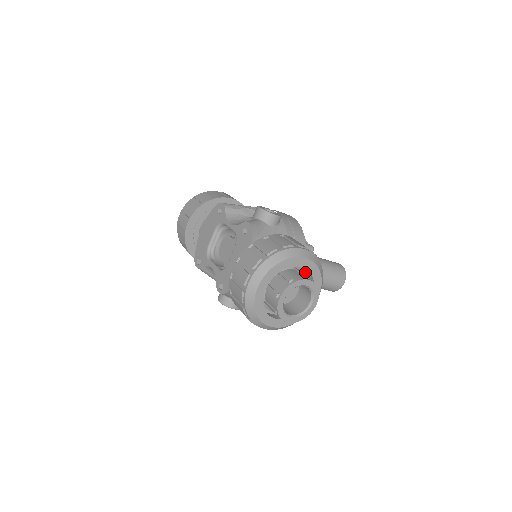
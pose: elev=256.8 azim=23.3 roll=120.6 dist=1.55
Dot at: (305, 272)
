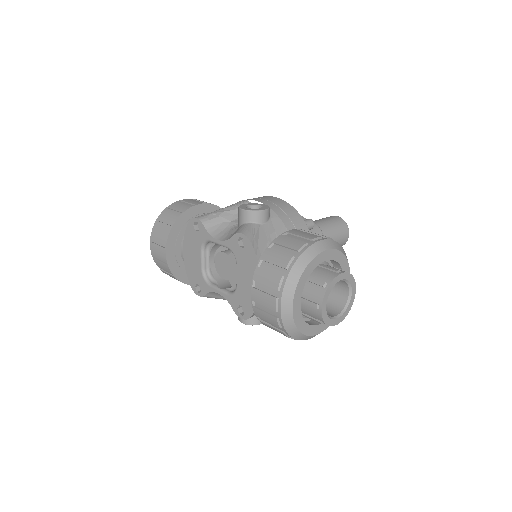
Dot at: (327, 261)
